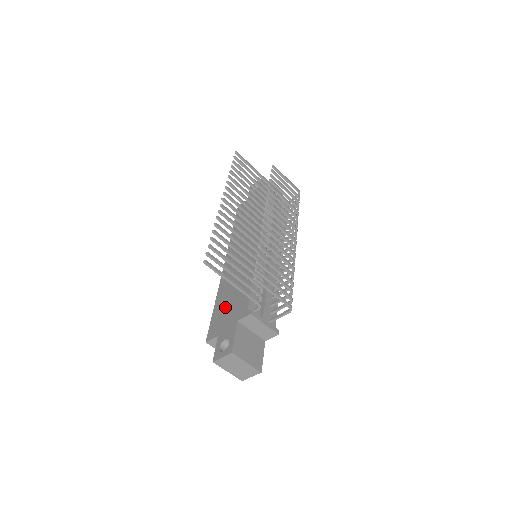
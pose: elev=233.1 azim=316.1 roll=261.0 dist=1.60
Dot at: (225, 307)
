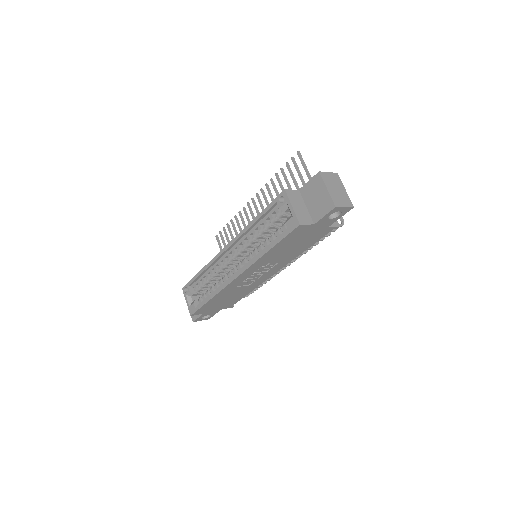
Dot at: occluded
